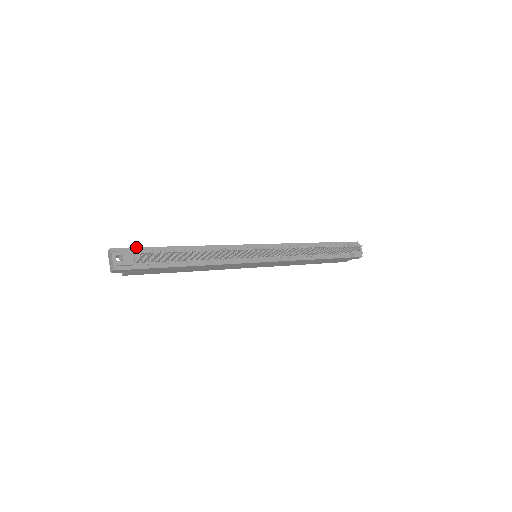
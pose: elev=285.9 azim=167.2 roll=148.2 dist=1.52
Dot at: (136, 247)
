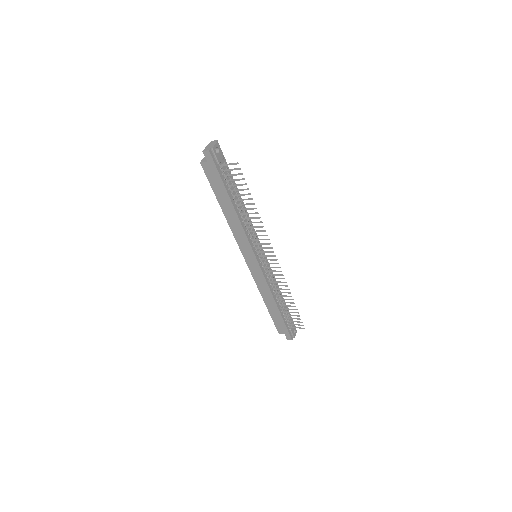
Dot at: (225, 159)
